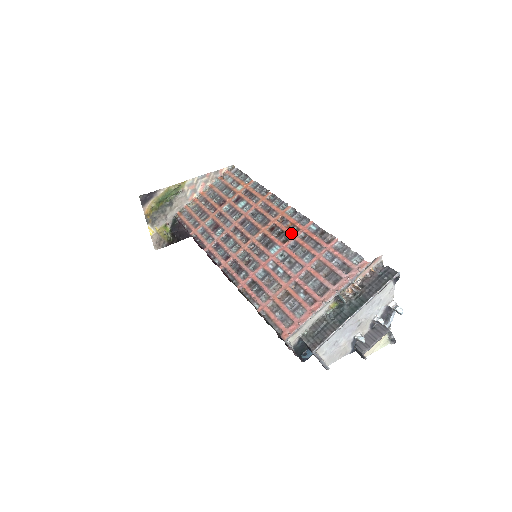
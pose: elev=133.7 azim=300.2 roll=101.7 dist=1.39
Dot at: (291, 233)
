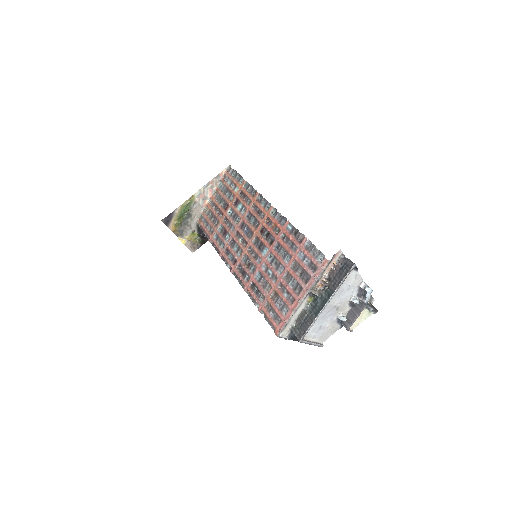
Dot at: (275, 234)
